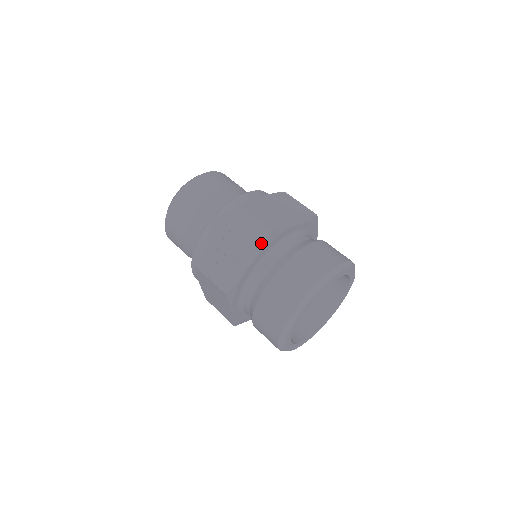
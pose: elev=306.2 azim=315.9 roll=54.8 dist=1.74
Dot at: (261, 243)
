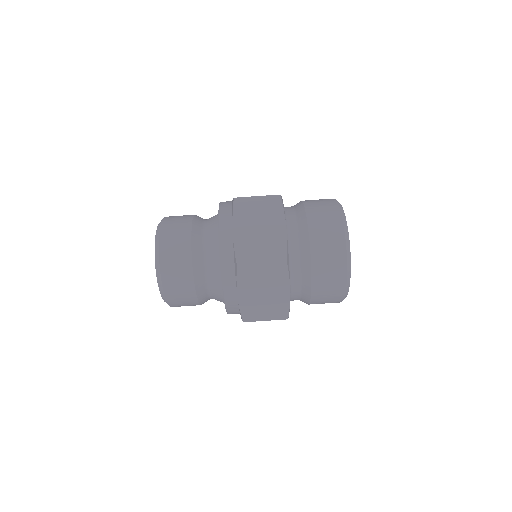
Dot at: occluded
